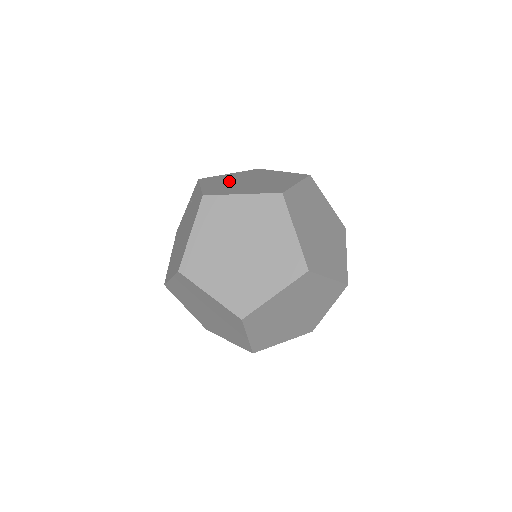
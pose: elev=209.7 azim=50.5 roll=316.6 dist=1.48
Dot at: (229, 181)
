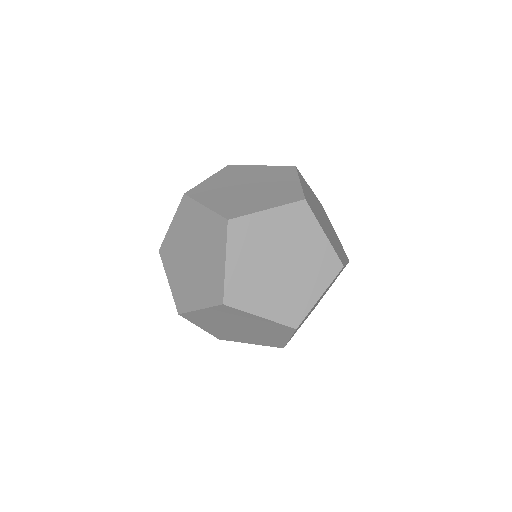
Dot at: (236, 179)
